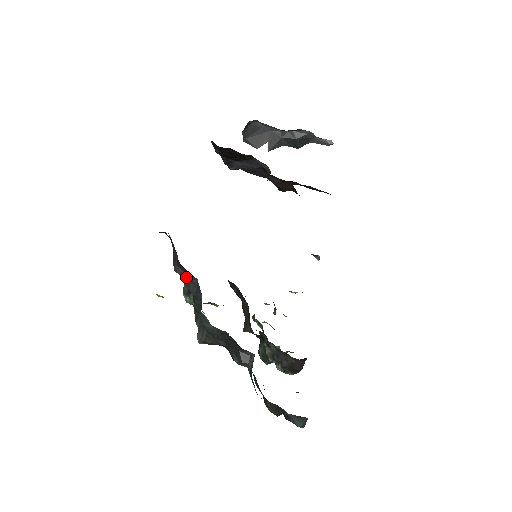
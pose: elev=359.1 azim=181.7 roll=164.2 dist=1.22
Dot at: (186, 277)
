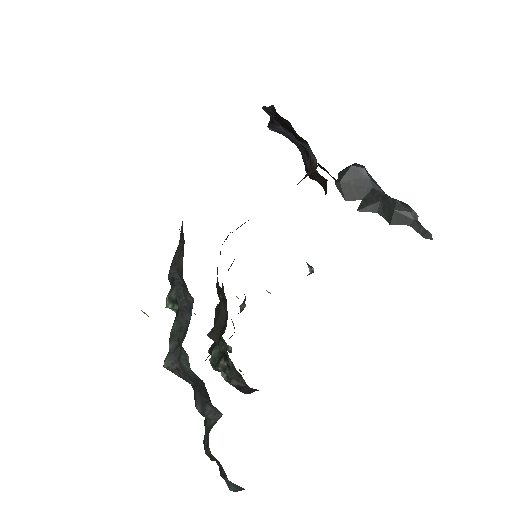
Dot at: (180, 285)
